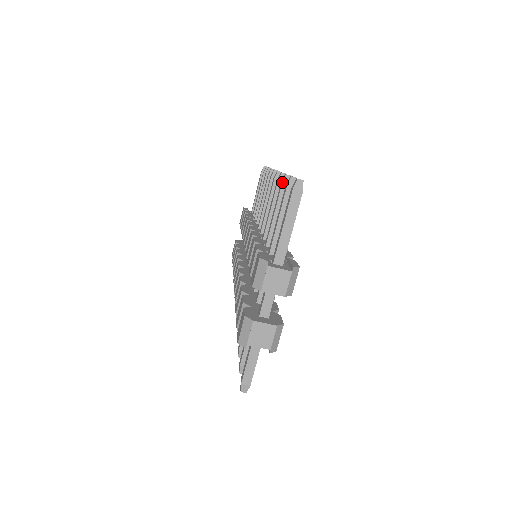
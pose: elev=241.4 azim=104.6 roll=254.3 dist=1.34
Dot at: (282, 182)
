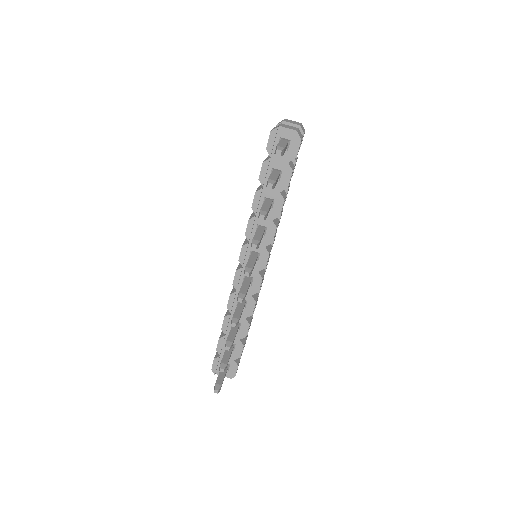
Dot at: occluded
